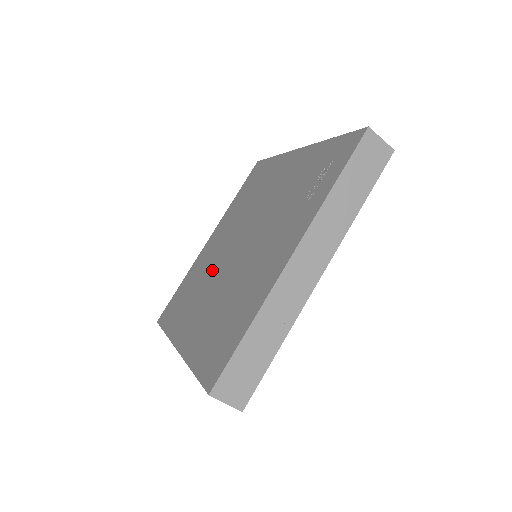
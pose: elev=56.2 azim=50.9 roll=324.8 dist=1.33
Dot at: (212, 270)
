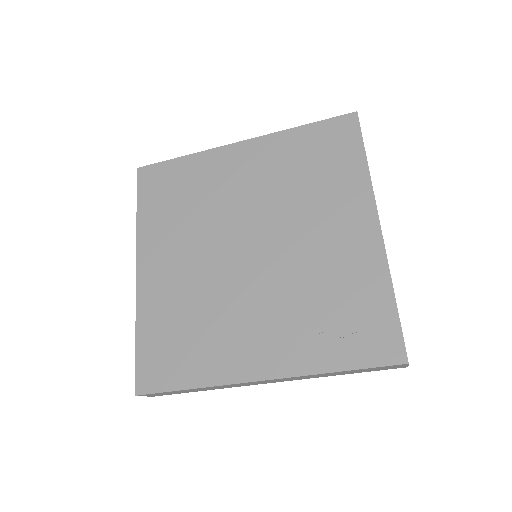
Dot at: (213, 222)
